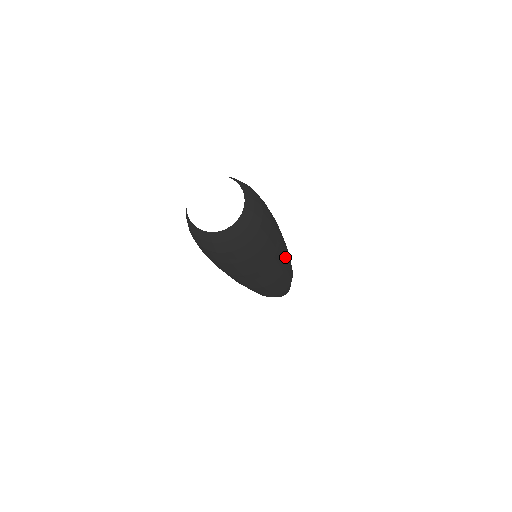
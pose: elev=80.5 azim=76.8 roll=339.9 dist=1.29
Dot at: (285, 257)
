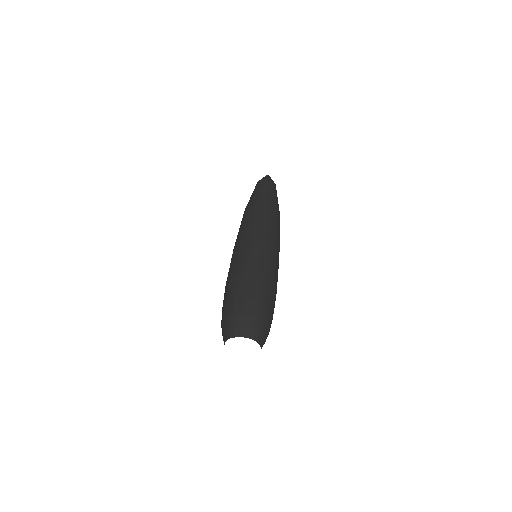
Dot at: occluded
